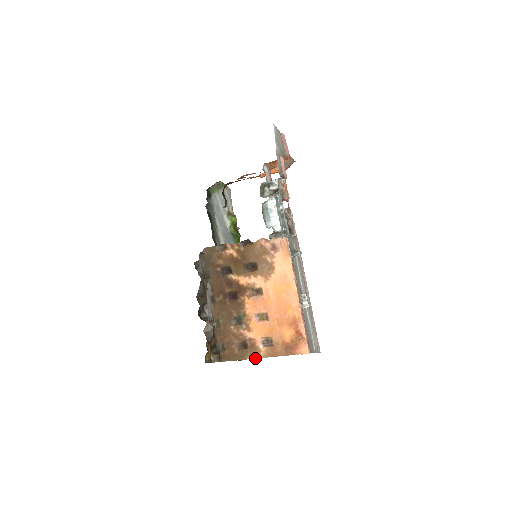
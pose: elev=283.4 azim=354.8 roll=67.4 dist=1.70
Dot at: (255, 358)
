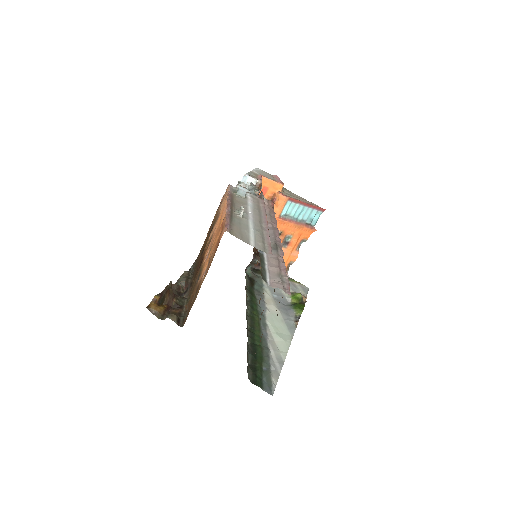
Dot at: occluded
